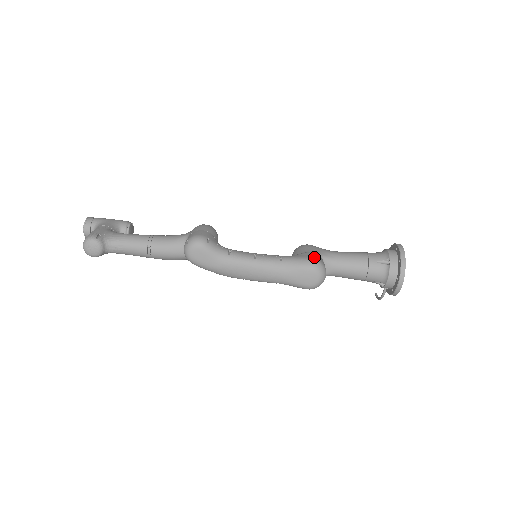
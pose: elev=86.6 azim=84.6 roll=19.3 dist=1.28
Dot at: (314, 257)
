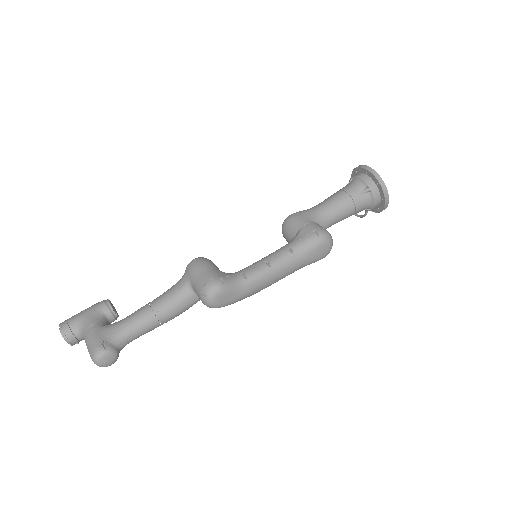
Dot at: (315, 229)
